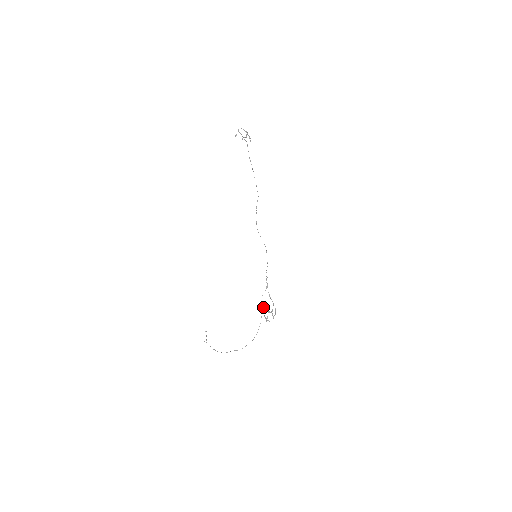
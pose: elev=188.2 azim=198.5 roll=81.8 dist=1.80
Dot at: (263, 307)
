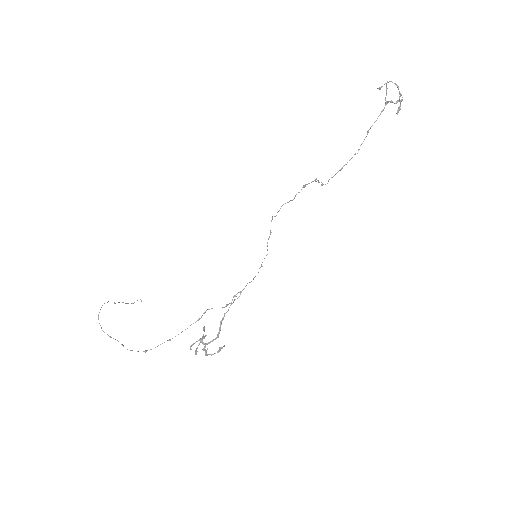
Dot at: (204, 328)
